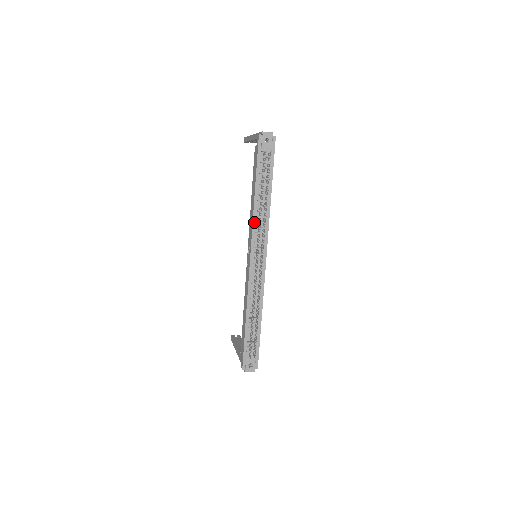
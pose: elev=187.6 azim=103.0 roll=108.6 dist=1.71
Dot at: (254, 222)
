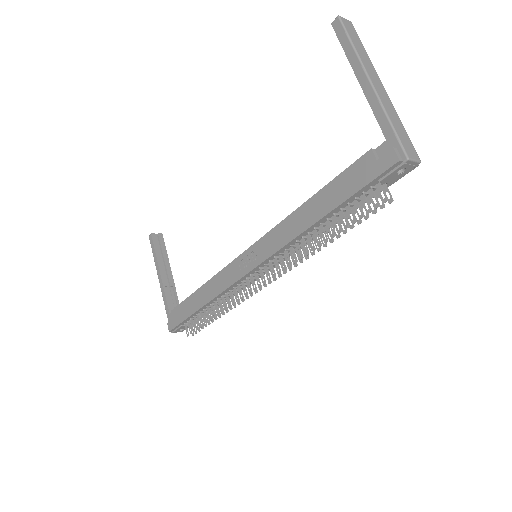
Dot at: (287, 245)
